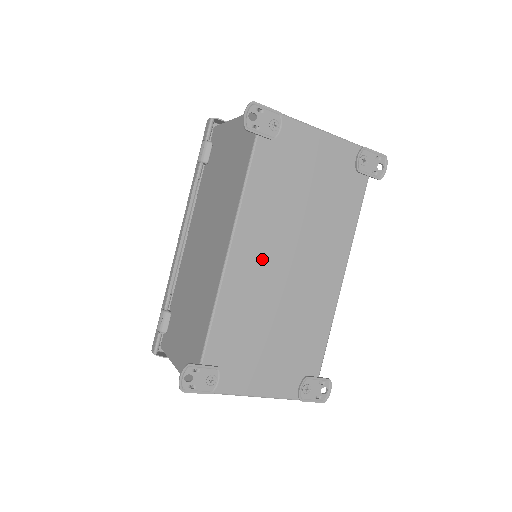
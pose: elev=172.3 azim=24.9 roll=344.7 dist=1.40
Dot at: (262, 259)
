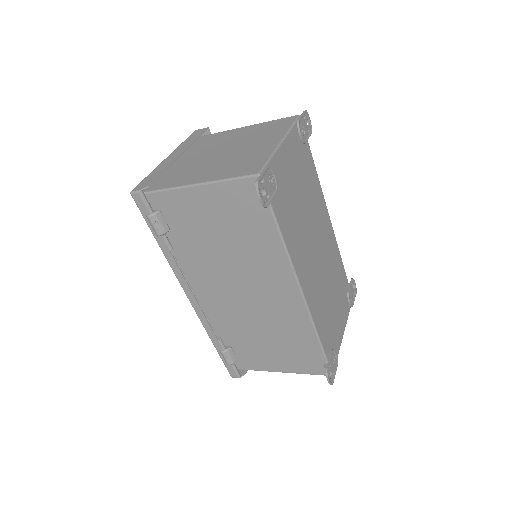
Dot at: (311, 270)
